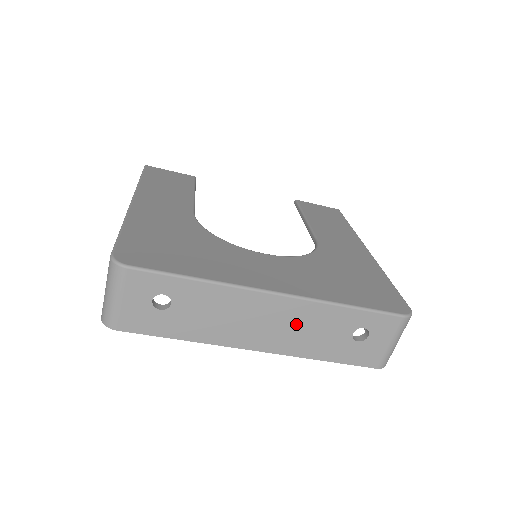
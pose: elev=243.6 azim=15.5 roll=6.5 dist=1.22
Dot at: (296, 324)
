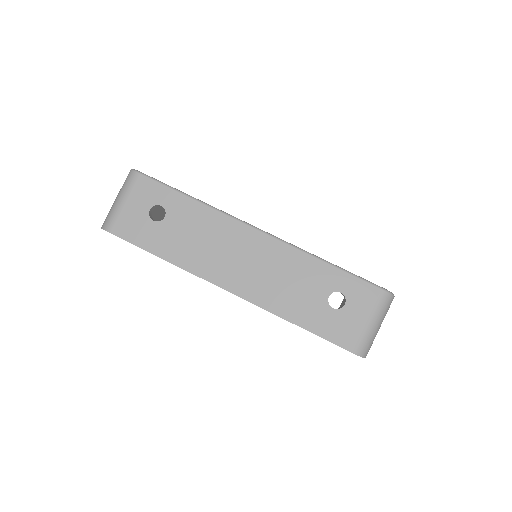
Dot at: (273, 269)
